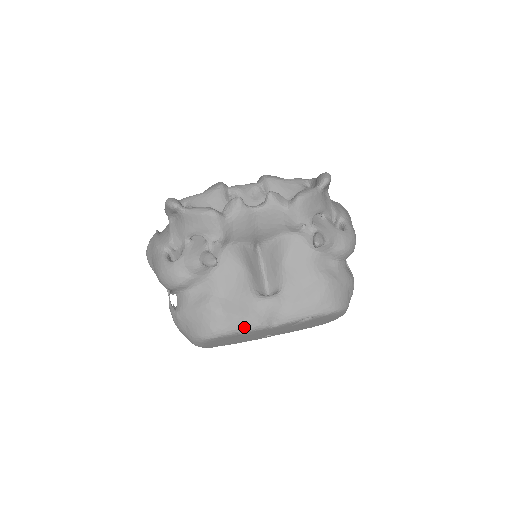
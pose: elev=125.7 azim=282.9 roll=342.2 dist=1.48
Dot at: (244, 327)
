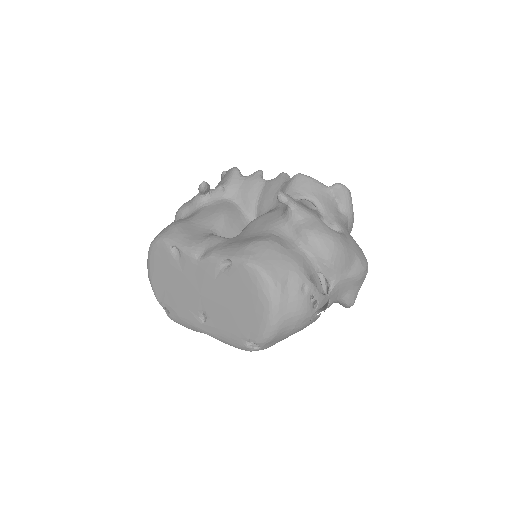
Dot at: (179, 242)
